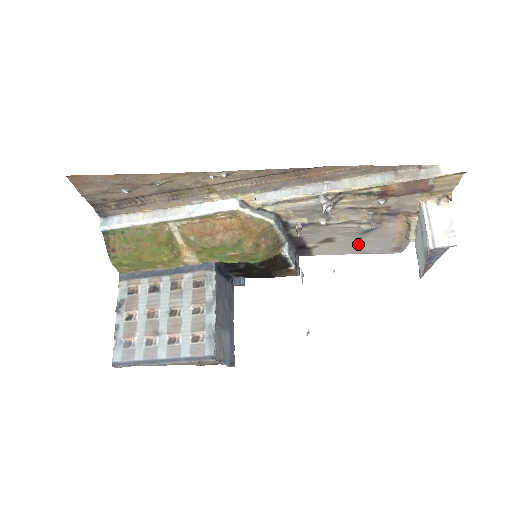
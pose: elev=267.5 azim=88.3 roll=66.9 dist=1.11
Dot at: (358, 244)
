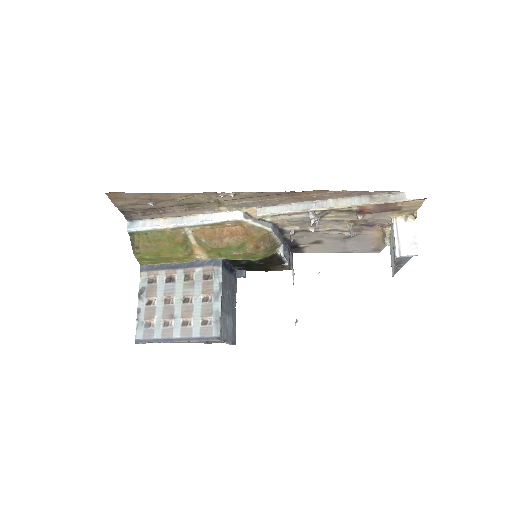
Dot at: (342, 245)
